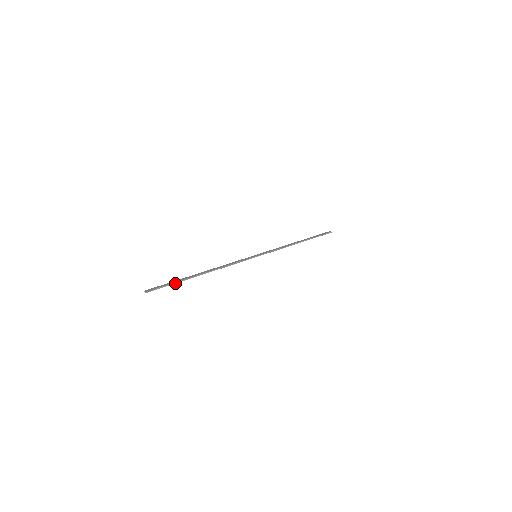
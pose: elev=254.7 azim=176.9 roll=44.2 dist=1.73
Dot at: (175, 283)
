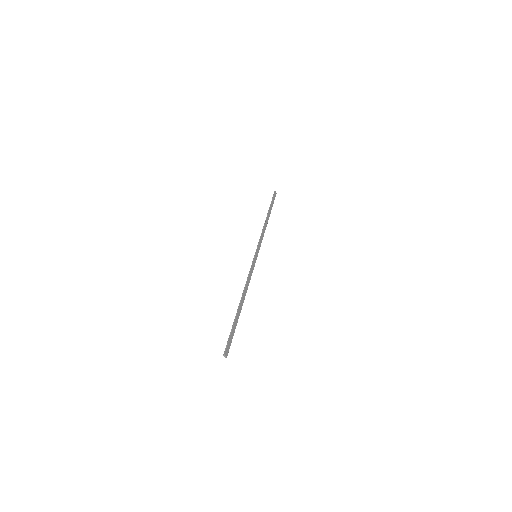
Dot at: (234, 331)
